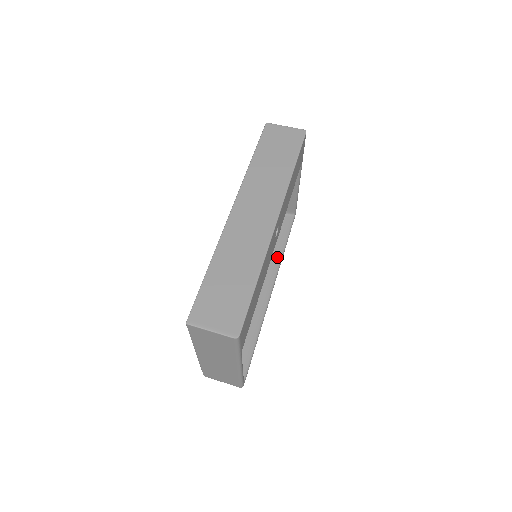
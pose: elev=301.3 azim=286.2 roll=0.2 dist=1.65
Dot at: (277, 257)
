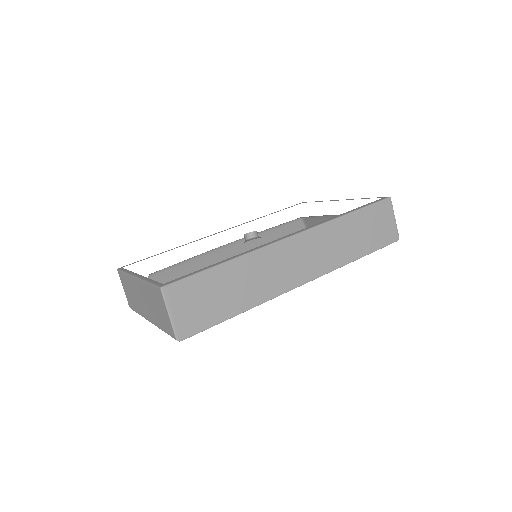
Dot at: occluded
